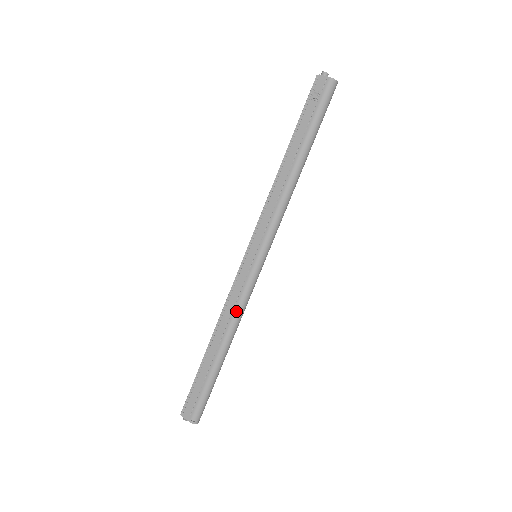
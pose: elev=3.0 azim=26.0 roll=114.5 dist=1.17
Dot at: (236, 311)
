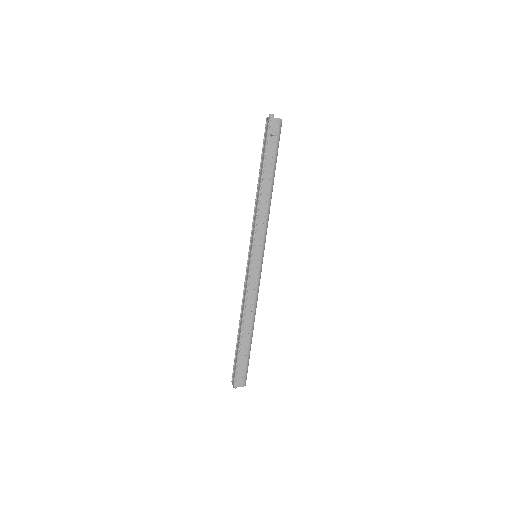
Dot at: (256, 299)
